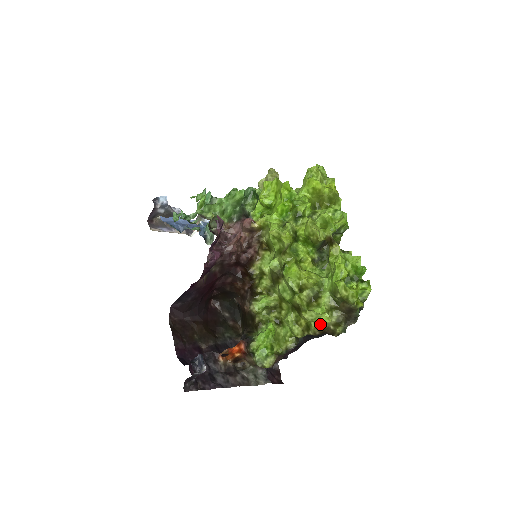
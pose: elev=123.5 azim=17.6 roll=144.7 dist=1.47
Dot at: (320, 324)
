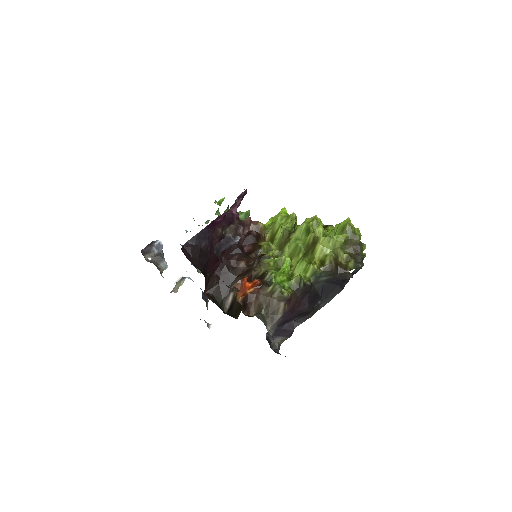
Dot at: (334, 254)
